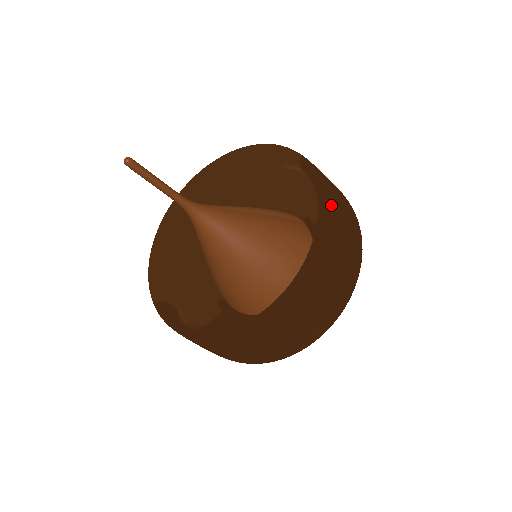
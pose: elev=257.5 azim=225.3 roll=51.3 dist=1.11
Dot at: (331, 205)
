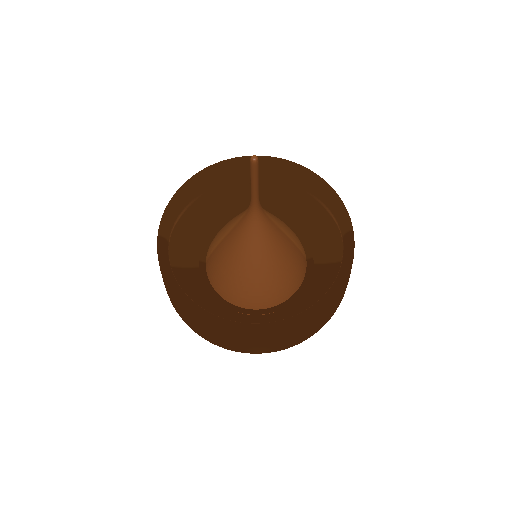
Dot at: (345, 285)
